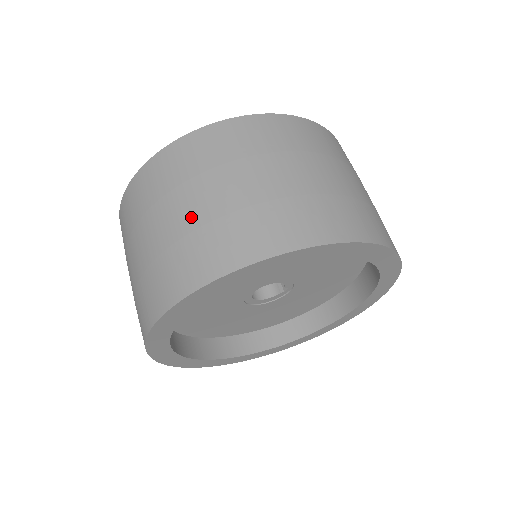
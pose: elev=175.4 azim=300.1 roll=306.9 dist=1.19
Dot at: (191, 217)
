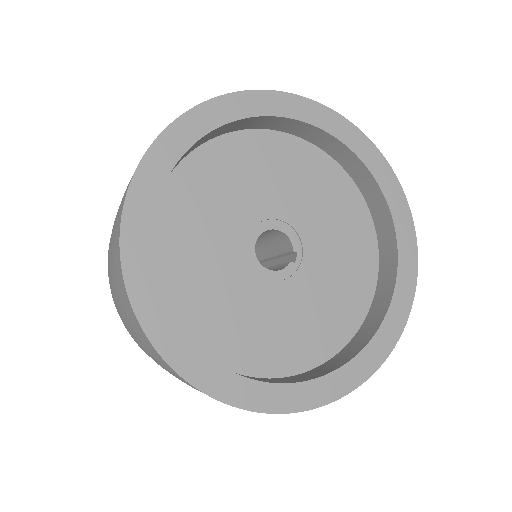
Dot at: occluded
